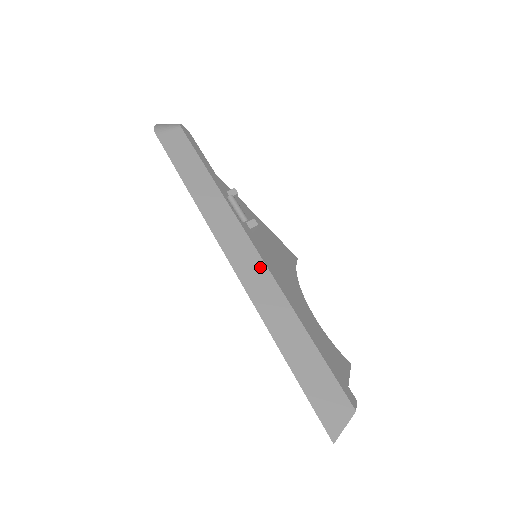
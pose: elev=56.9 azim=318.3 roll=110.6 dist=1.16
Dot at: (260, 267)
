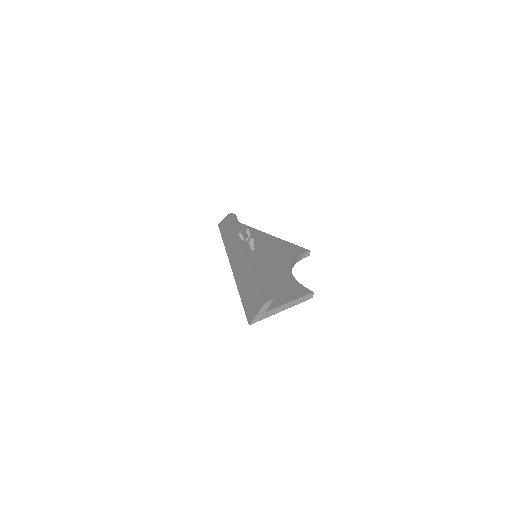
Dot at: (242, 257)
